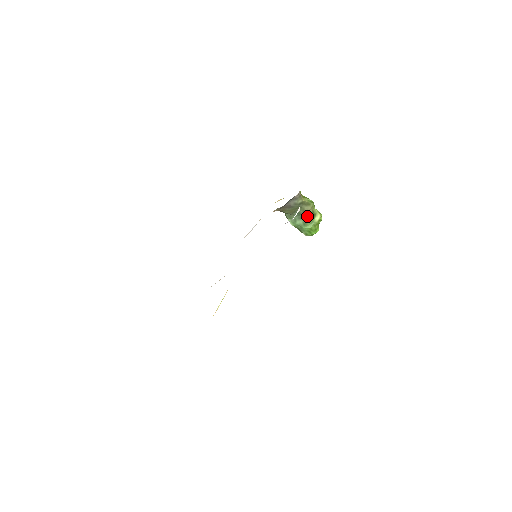
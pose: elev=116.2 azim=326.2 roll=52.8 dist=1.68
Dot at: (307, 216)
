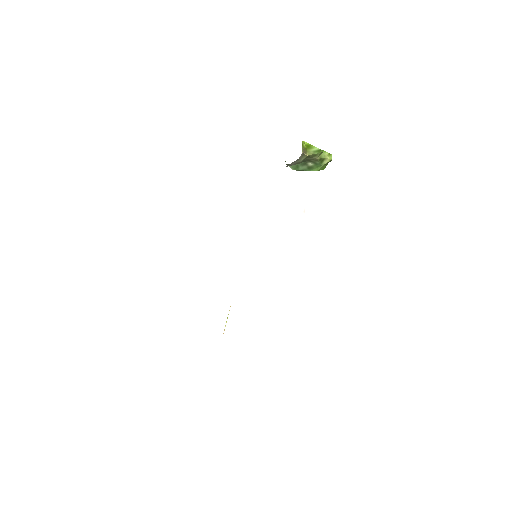
Dot at: (313, 162)
